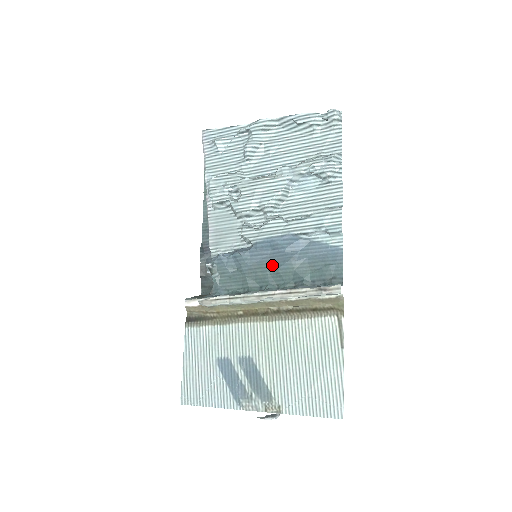
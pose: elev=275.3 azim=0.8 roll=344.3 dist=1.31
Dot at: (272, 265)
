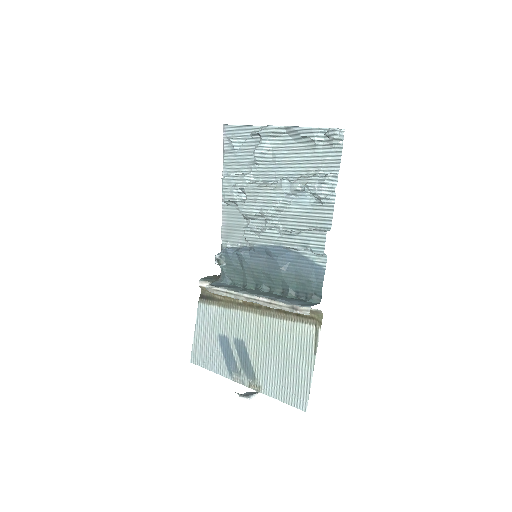
Dot at: (266, 269)
